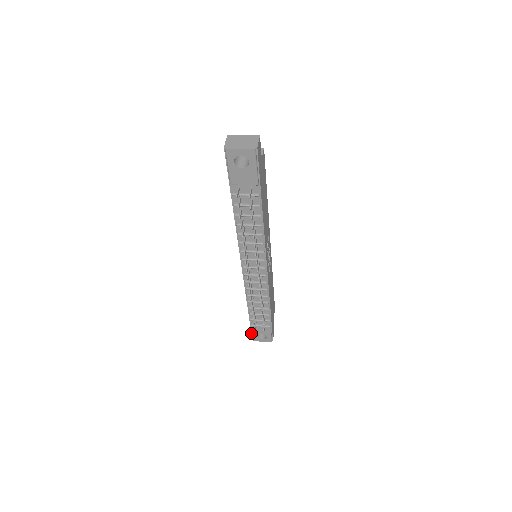
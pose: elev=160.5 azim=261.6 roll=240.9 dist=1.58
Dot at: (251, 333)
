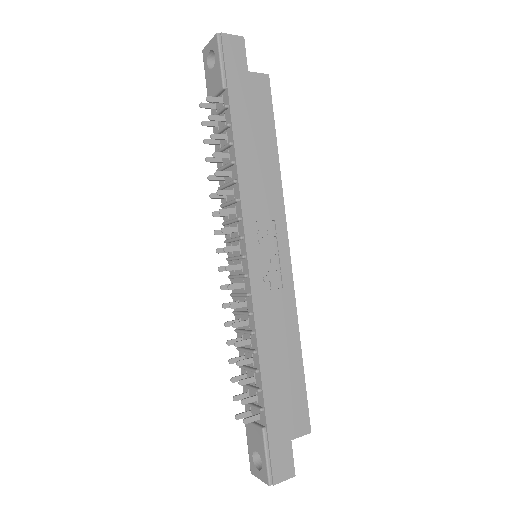
Dot at: occluded
